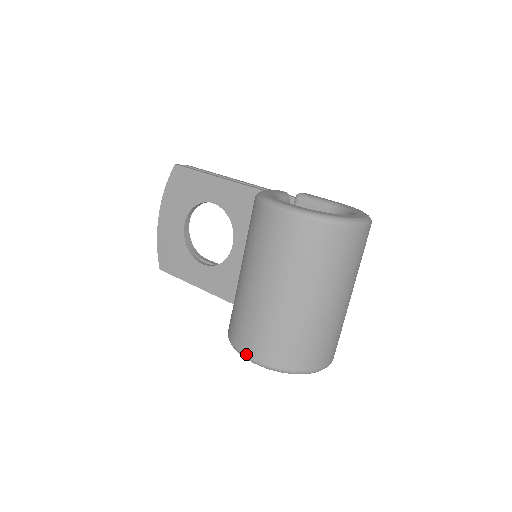
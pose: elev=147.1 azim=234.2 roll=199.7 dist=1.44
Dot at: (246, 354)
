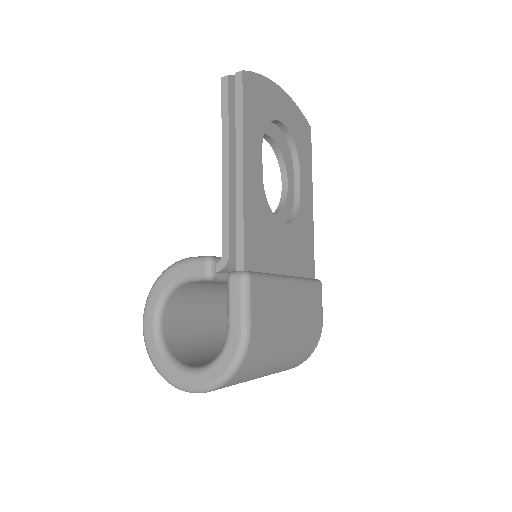
Dot at: occluded
